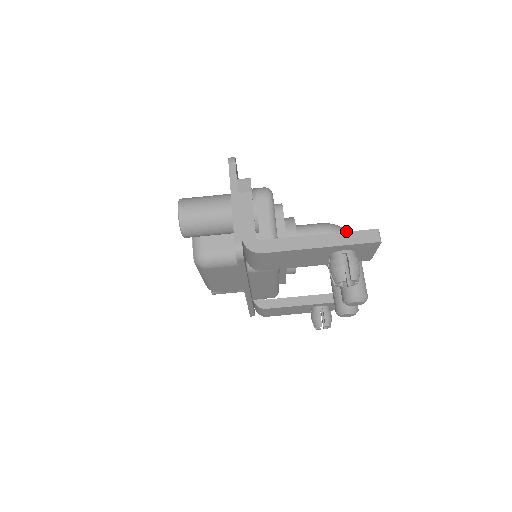
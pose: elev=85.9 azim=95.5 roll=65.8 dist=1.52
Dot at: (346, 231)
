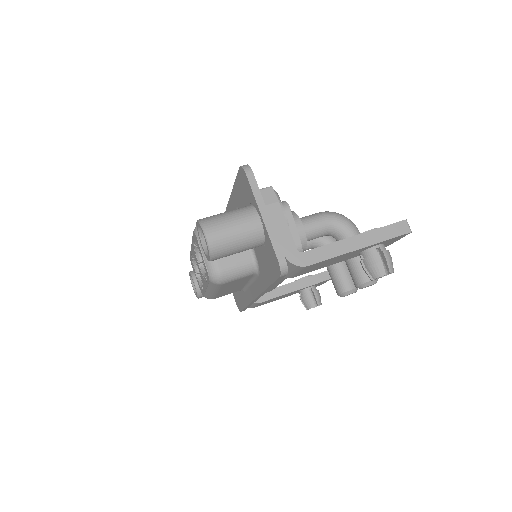
Dot at: (345, 217)
